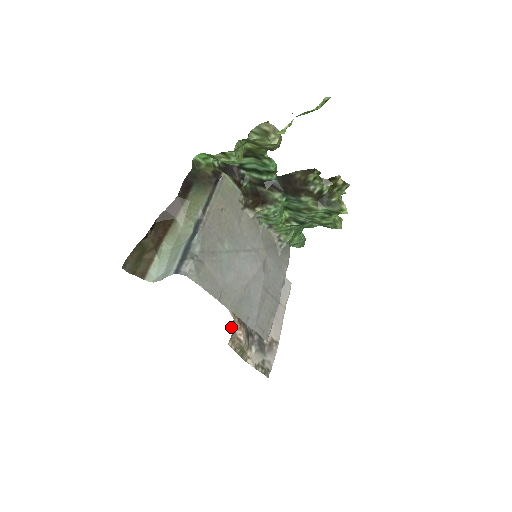
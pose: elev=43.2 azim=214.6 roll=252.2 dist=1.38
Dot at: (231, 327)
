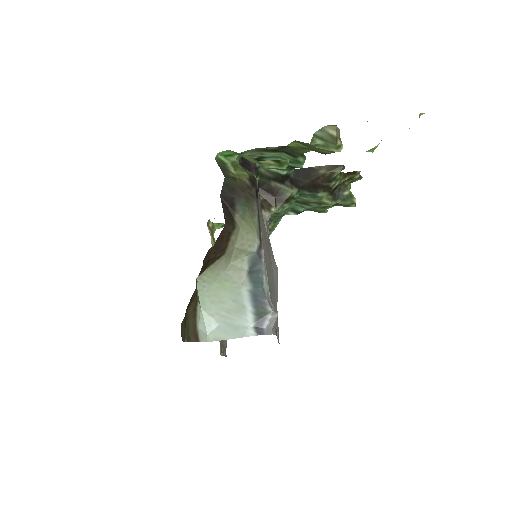
Dot at: occluded
